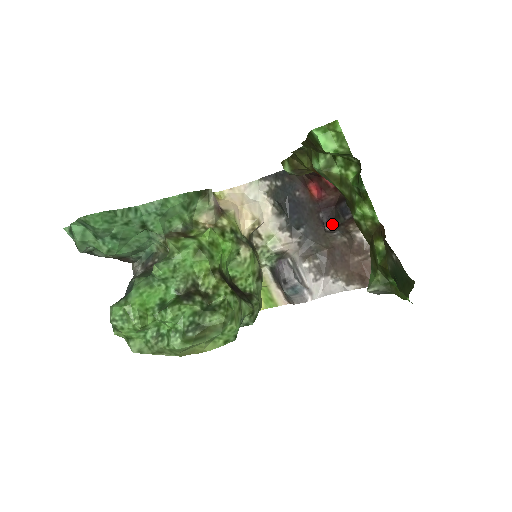
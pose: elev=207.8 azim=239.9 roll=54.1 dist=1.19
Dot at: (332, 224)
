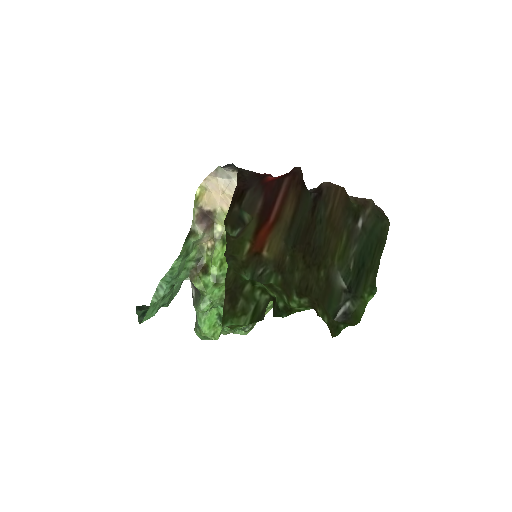
Dot at: occluded
